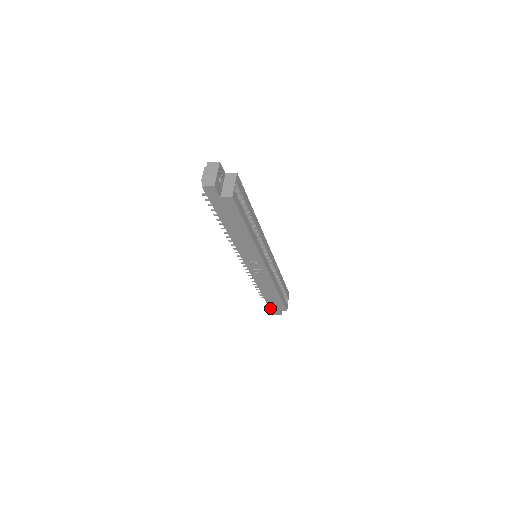
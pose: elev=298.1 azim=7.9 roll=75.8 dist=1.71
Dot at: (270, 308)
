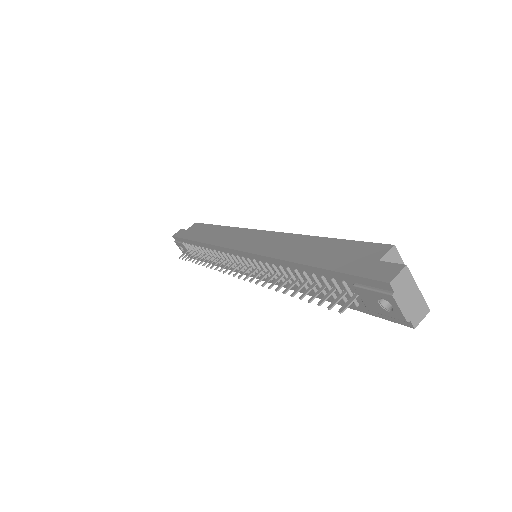
Dot at: occluded
